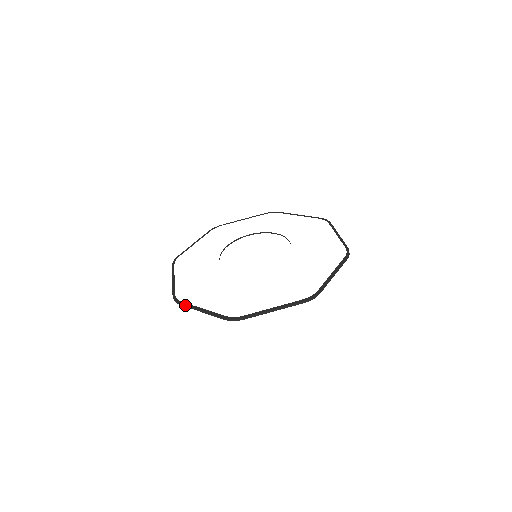
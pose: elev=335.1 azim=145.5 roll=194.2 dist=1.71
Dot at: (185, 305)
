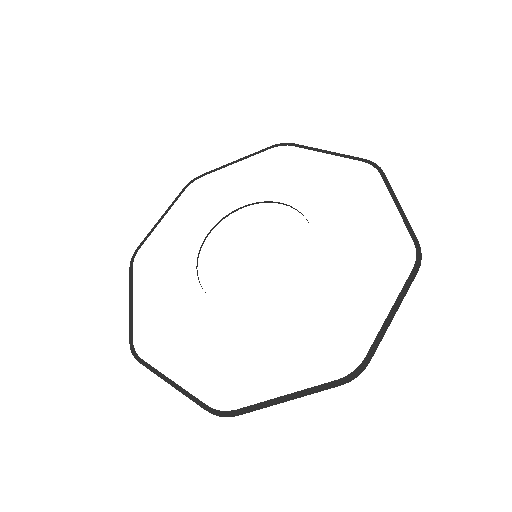
Dot at: (129, 277)
